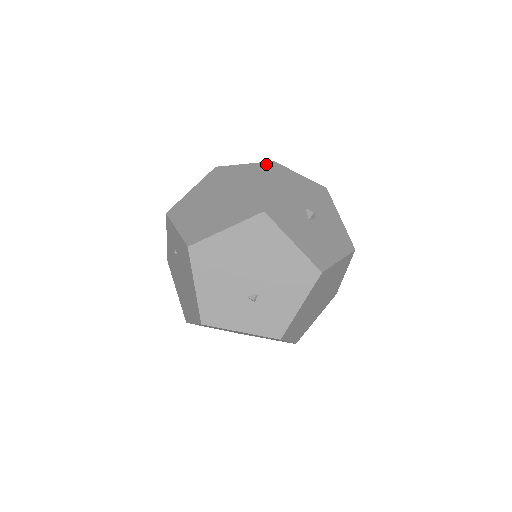
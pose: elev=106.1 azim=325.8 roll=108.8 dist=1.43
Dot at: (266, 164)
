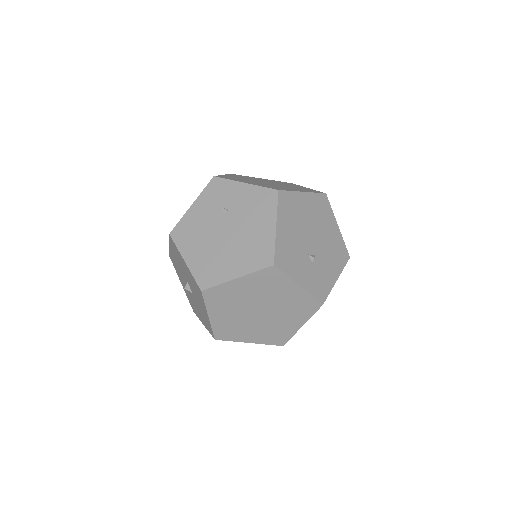
Dot at: occluded
